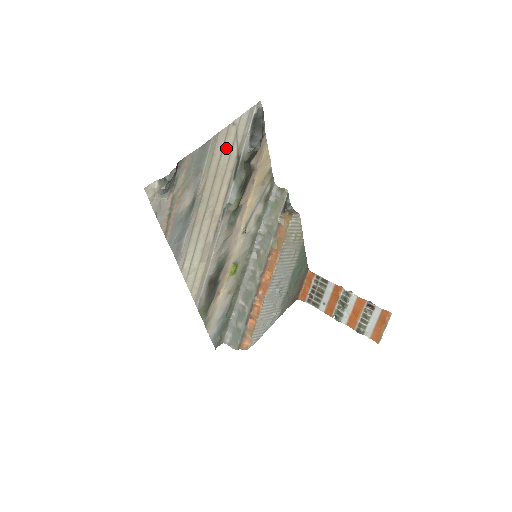
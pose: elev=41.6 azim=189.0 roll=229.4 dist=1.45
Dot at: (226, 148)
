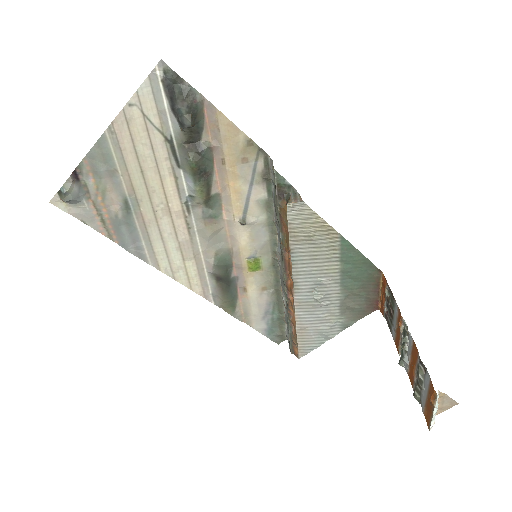
Dot at: (139, 136)
